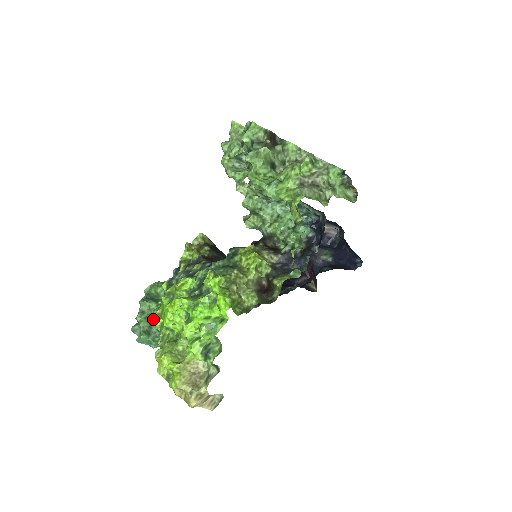
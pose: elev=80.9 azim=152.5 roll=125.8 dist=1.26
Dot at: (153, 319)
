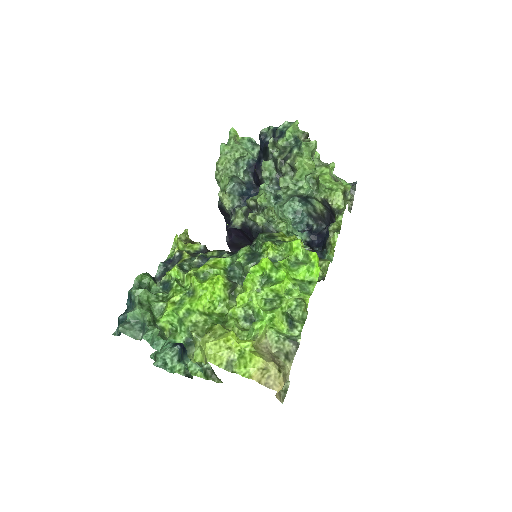
Dot at: (153, 314)
